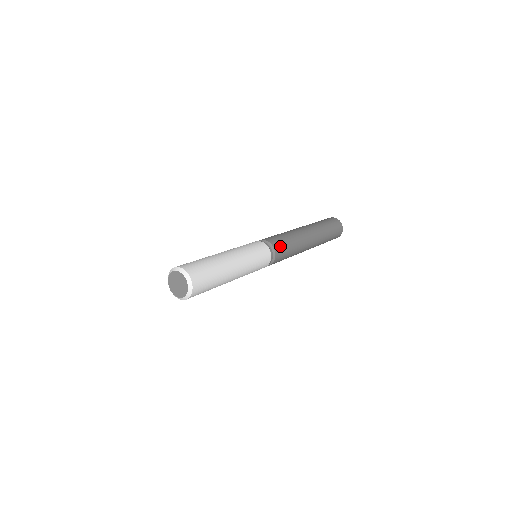
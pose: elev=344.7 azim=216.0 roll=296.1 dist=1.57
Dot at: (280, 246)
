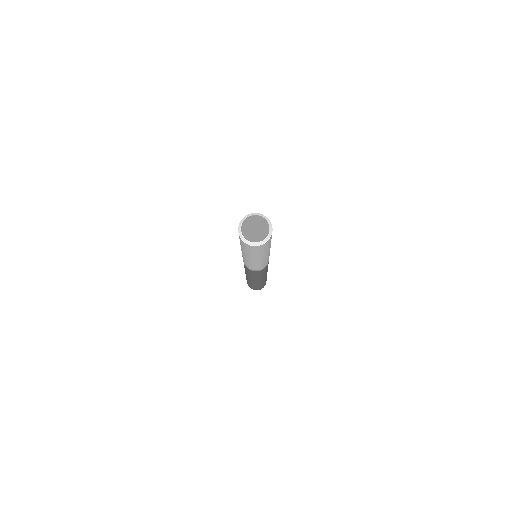
Dot at: (268, 263)
